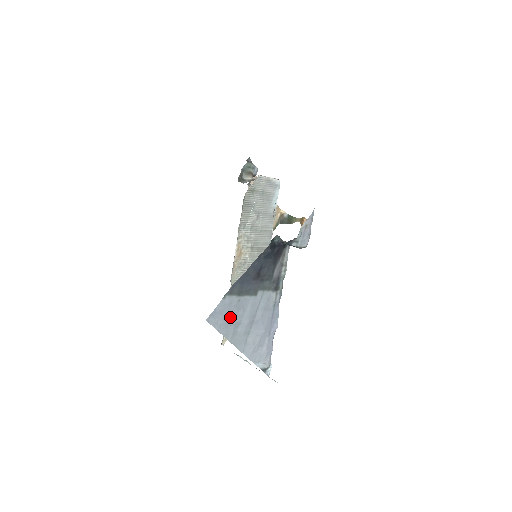
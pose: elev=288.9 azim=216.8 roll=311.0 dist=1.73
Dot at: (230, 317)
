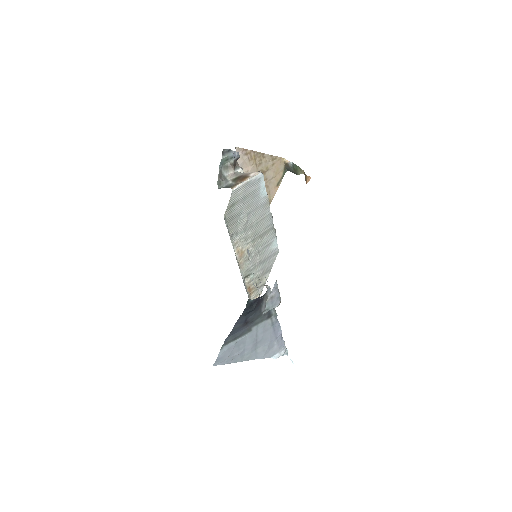
Dot at: (233, 353)
